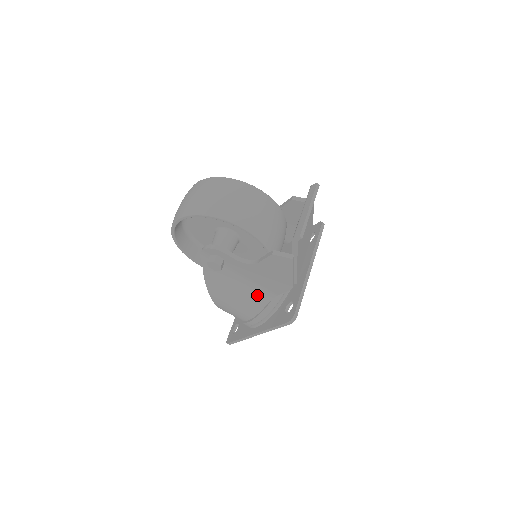
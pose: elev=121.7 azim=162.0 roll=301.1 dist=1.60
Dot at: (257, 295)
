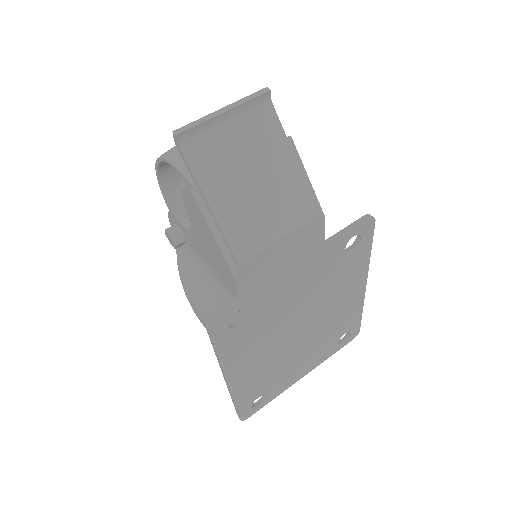
Dot at: (224, 302)
